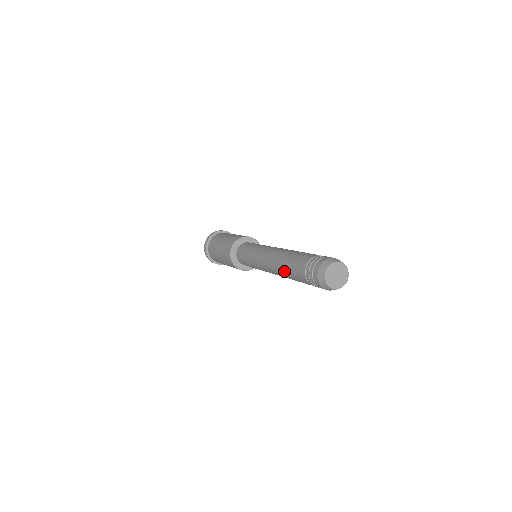
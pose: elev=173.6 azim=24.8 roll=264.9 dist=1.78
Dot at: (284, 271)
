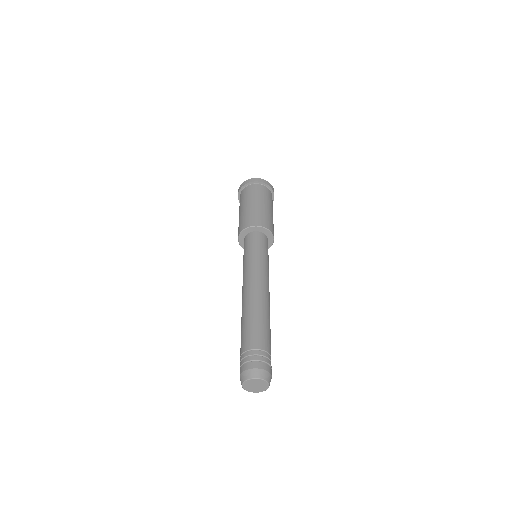
Dot at: occluded
